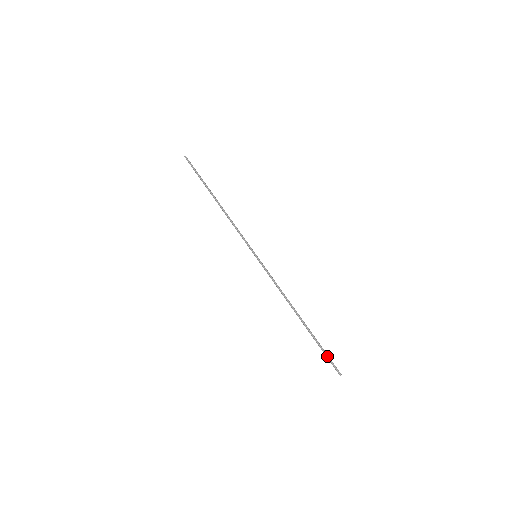
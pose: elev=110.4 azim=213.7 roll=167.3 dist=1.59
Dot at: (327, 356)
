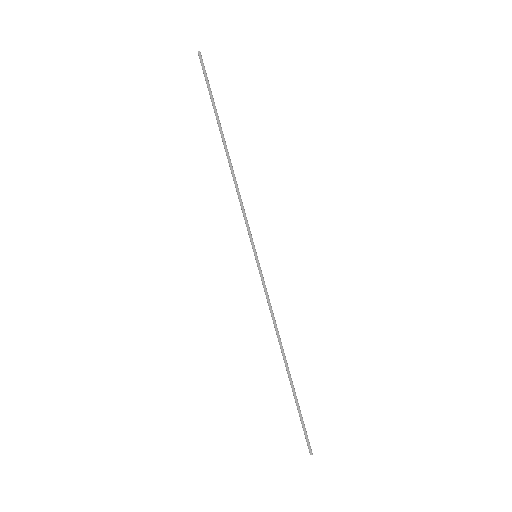
Dot at: (302, 425)
